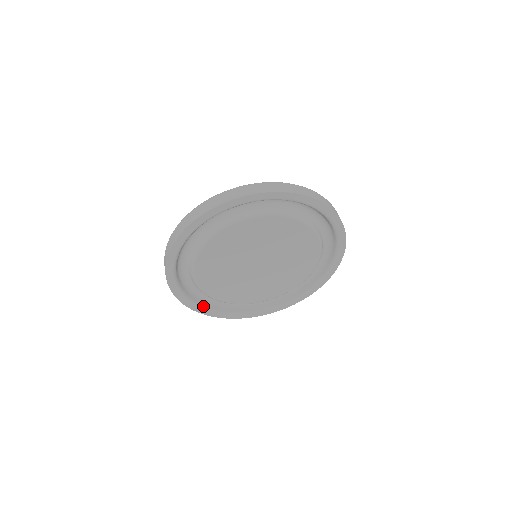
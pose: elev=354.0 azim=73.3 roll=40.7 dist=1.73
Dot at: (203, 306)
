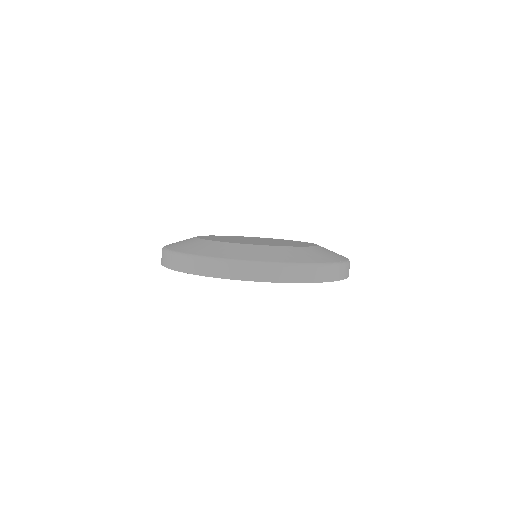
Dot at: occluded
